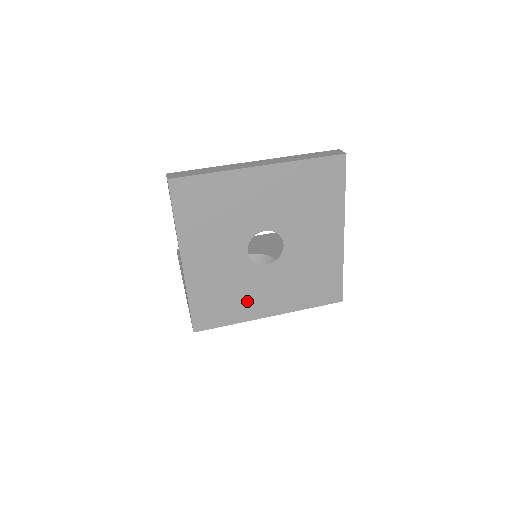
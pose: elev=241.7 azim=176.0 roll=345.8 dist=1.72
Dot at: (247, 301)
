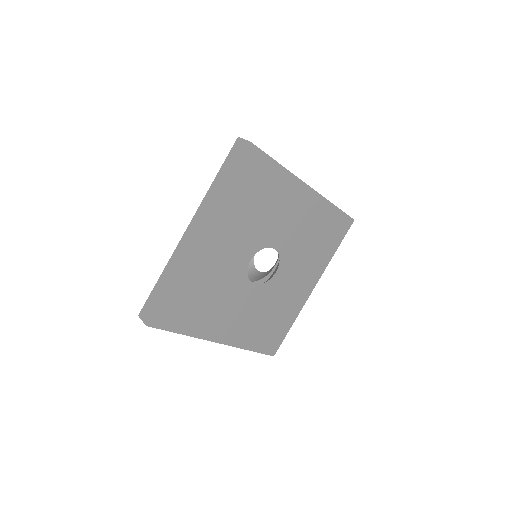
Dot at: (288, 303)
